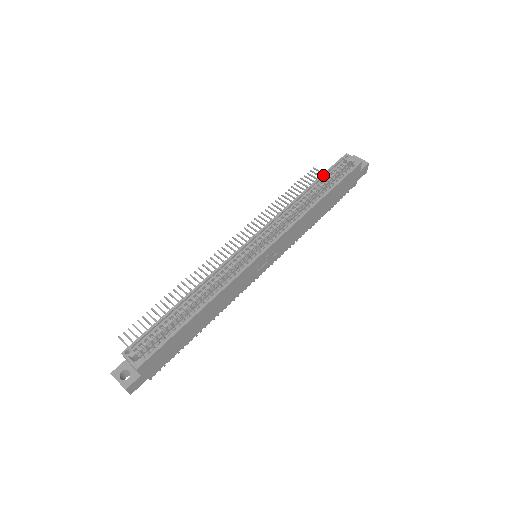
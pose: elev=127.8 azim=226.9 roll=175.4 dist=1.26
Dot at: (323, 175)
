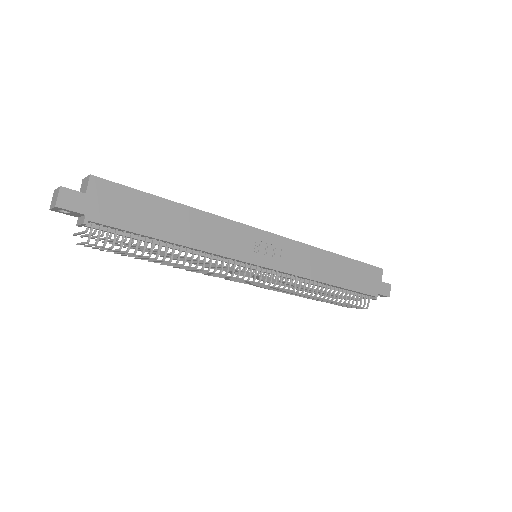
Dot at: occluded
